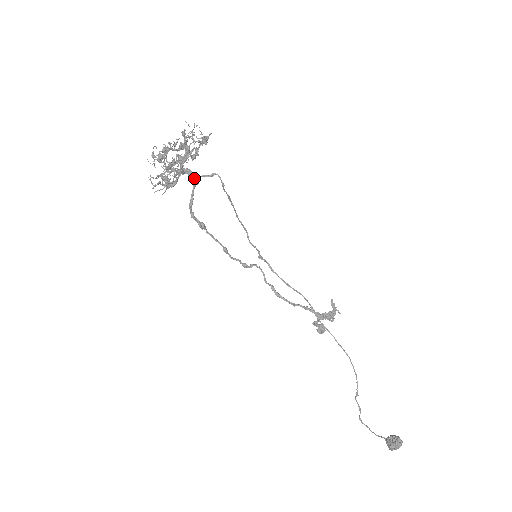
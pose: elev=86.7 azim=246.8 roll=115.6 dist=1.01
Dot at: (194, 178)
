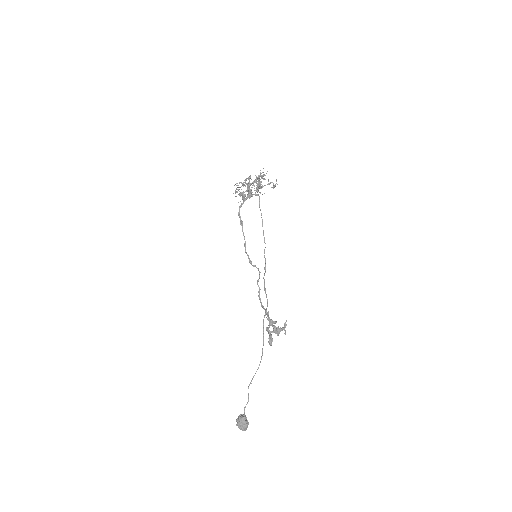
Dot at: (249, 193)
